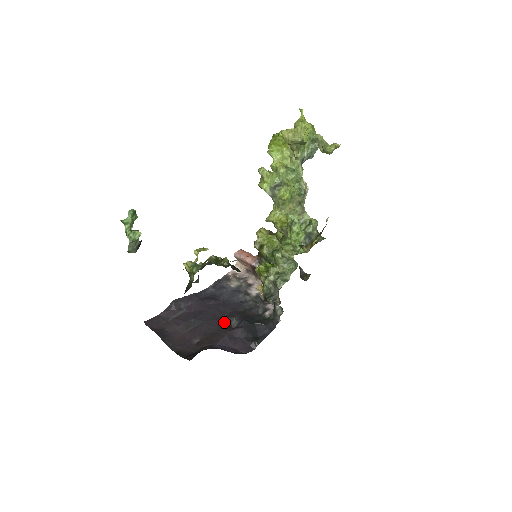
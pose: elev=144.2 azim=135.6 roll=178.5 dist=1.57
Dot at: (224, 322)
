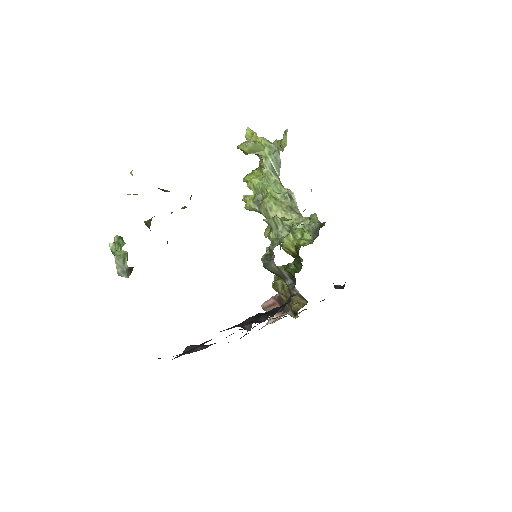
Dot at: occluded
